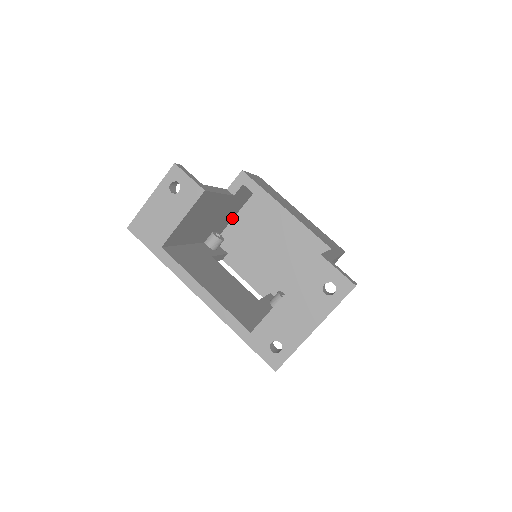
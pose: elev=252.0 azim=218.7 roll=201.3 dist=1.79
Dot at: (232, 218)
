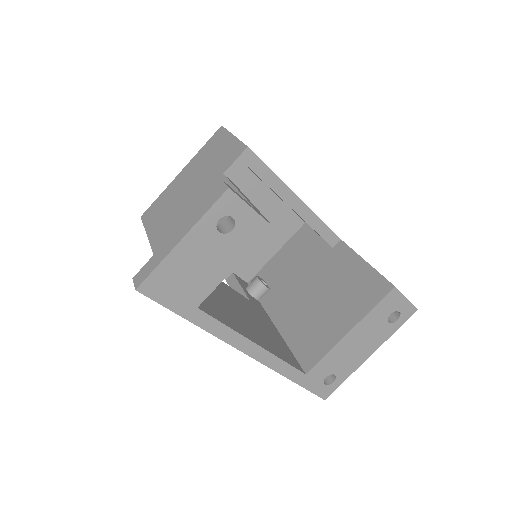
Dot at: occluded
